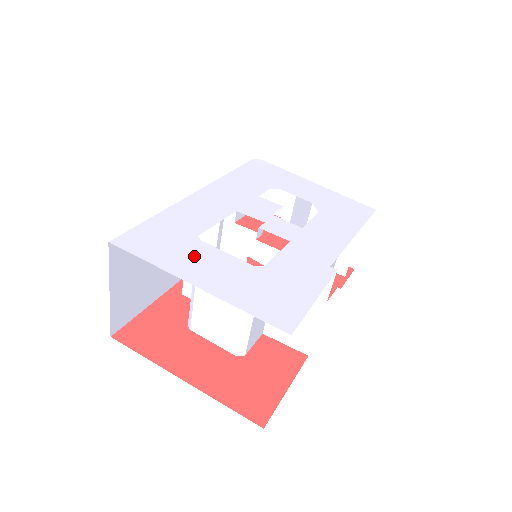
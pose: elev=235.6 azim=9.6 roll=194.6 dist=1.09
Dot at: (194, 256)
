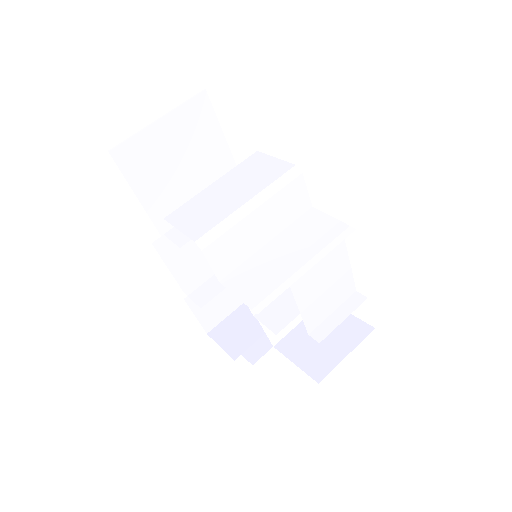
Dot at: occluded
